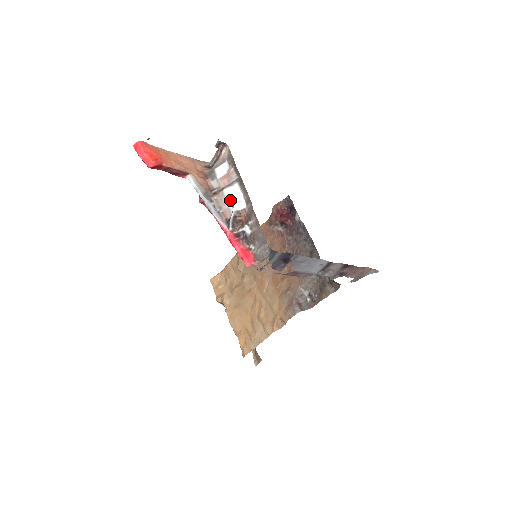
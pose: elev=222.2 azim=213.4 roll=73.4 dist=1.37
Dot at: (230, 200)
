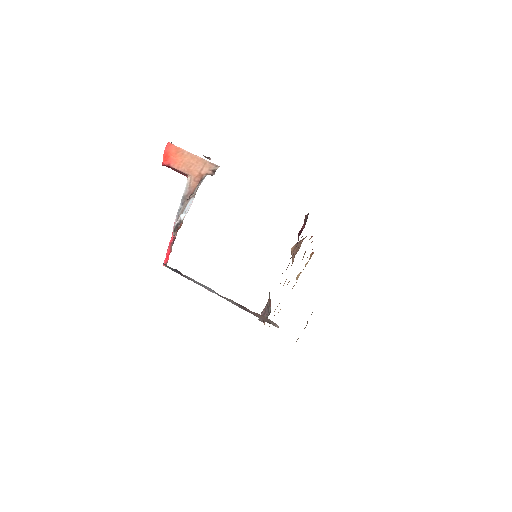
Dot at: (185, 209)
